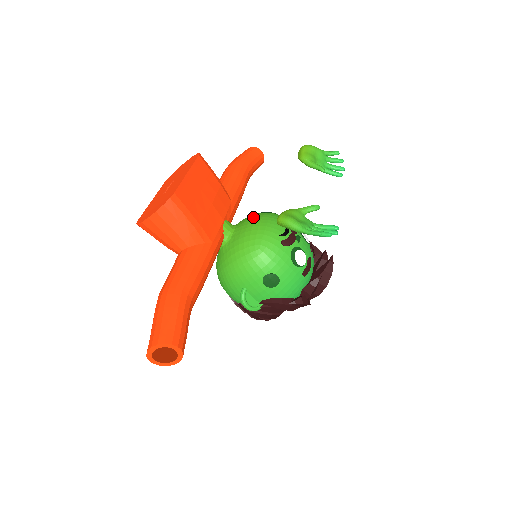
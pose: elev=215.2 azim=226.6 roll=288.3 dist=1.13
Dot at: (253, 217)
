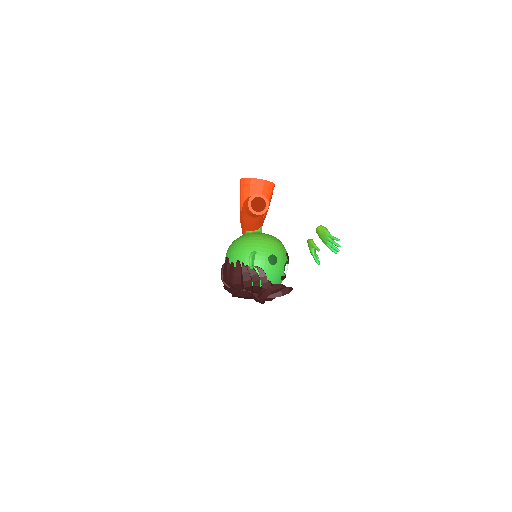
Dot at: occluded
